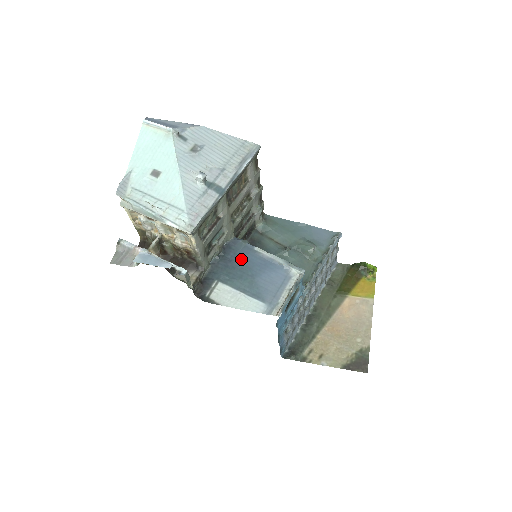
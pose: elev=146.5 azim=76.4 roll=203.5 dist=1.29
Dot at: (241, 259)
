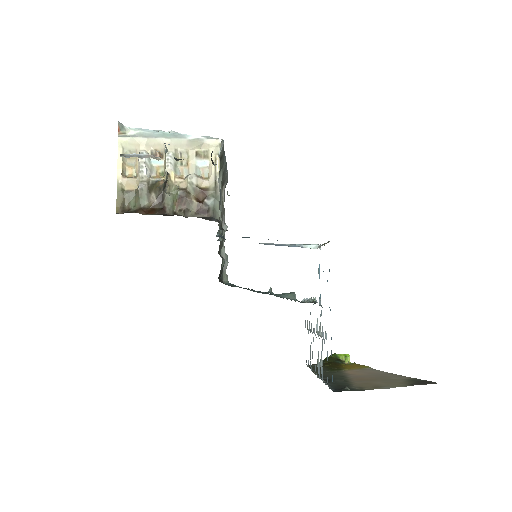
Dot at: occluded
